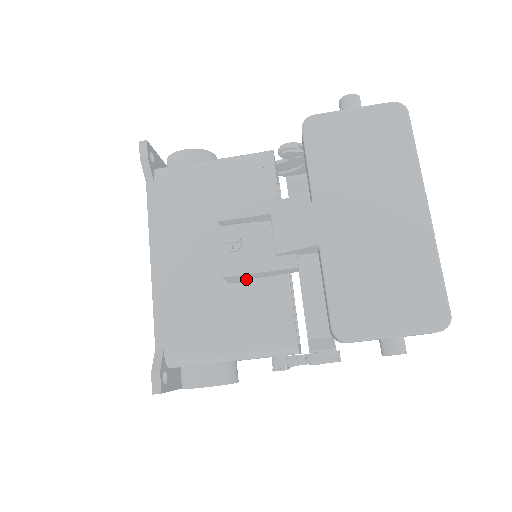
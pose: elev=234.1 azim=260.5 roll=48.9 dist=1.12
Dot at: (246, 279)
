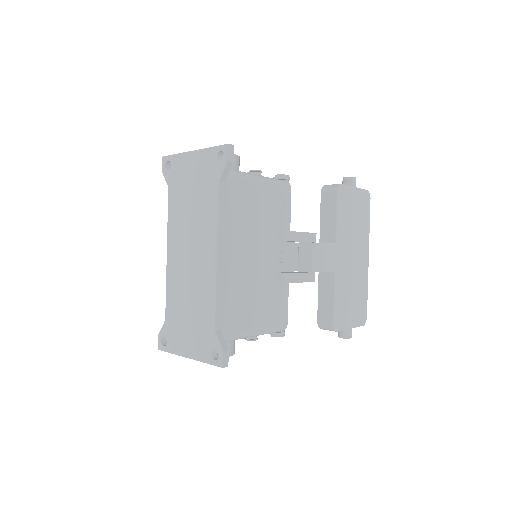
Dot at: occluded
